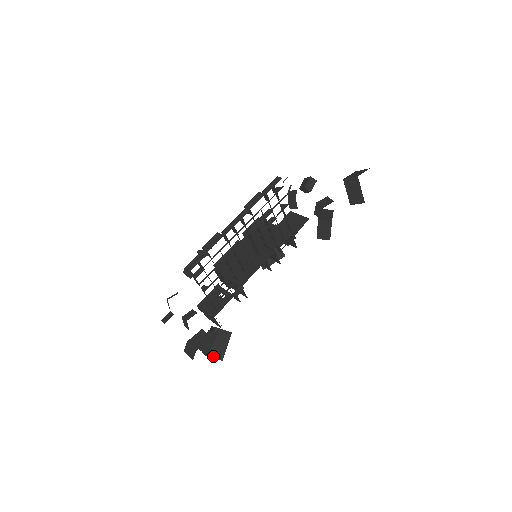
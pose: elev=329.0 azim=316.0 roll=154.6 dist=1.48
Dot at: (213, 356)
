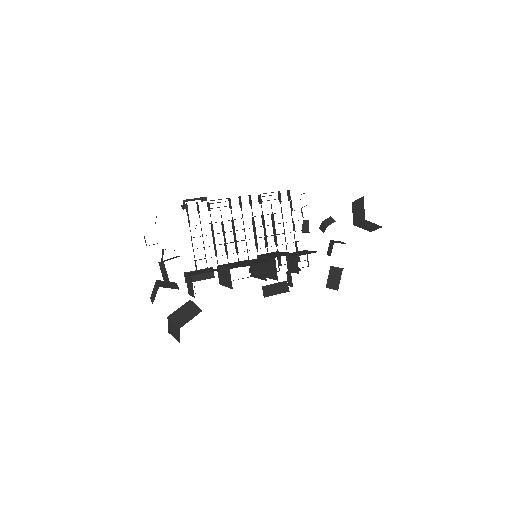
Dot at: (174, 320)
